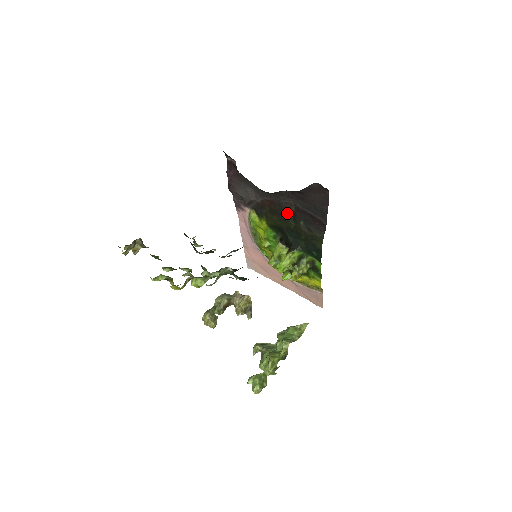
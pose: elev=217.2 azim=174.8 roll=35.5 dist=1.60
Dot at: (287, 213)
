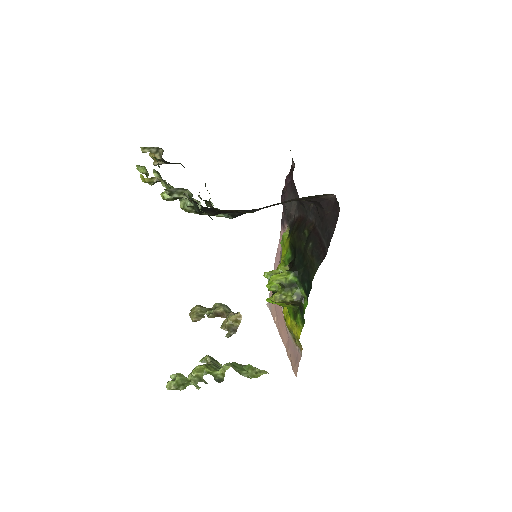
Dot at: (305, 230)
